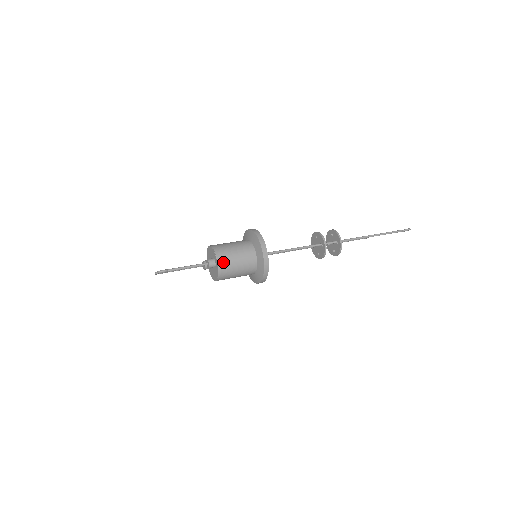
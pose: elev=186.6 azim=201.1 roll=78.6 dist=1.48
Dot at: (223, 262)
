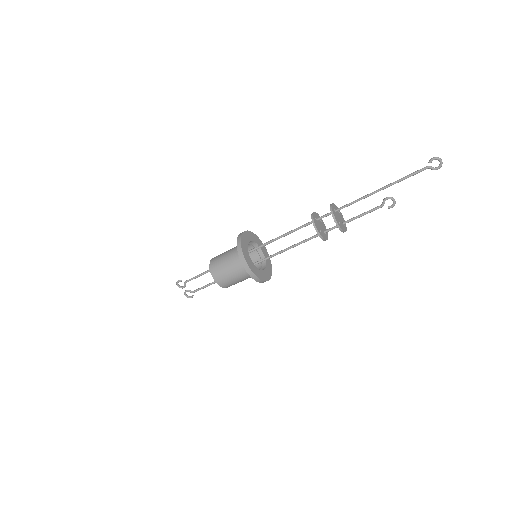
Dot at: (214, 259)
